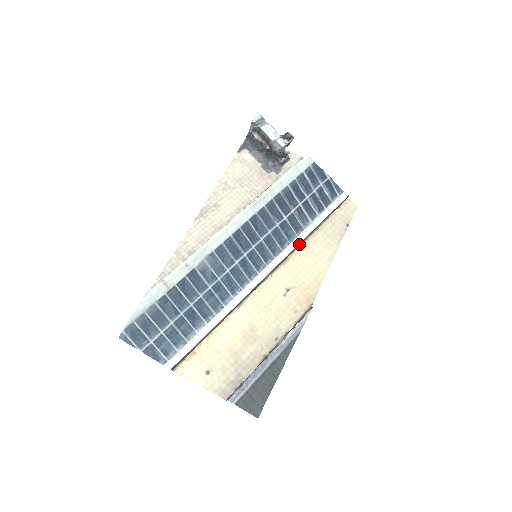
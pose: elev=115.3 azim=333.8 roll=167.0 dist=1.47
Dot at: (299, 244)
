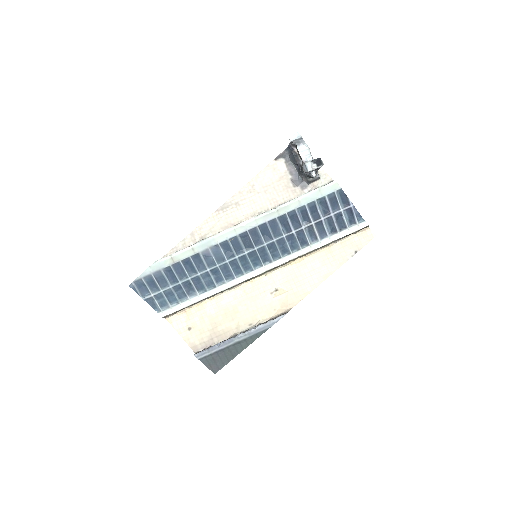
Dot at: (301, 256)
